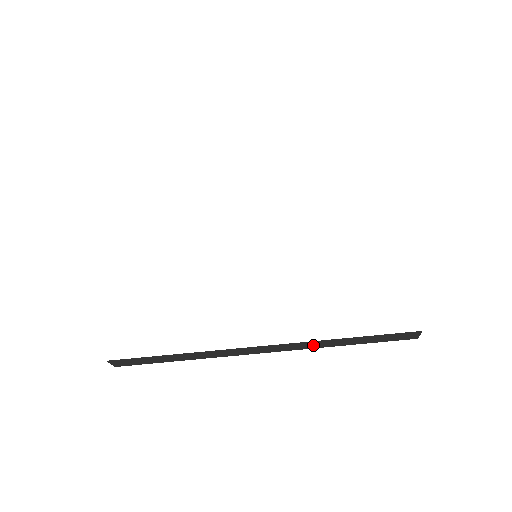
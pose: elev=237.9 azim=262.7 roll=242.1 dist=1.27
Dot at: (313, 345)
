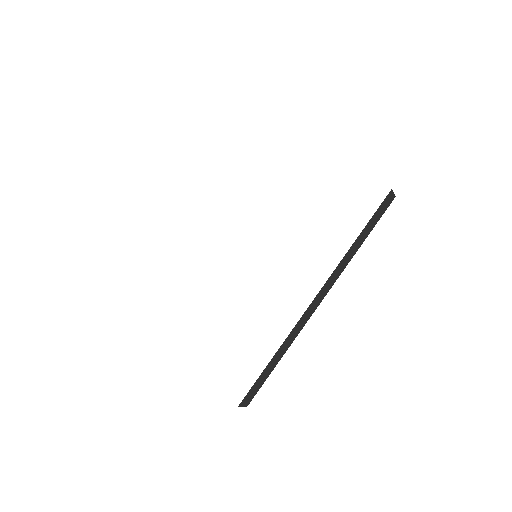
Dot at: (343, 266)
